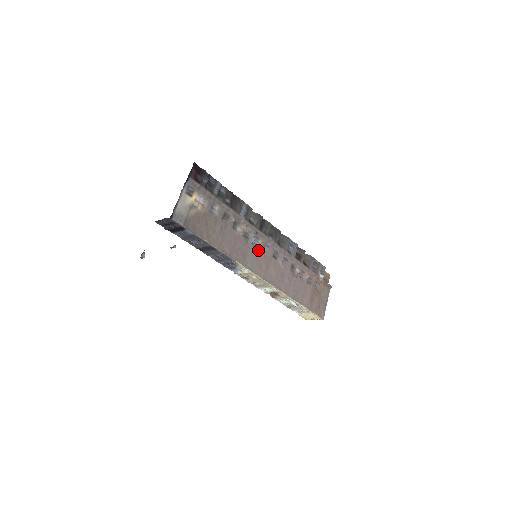
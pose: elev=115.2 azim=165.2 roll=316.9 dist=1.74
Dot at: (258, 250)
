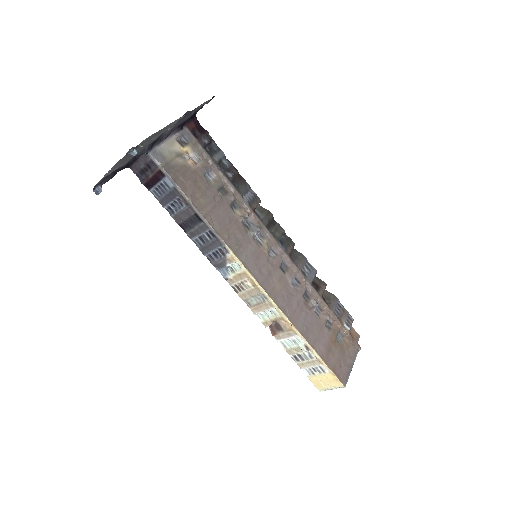
Dot at: (260, 249)
